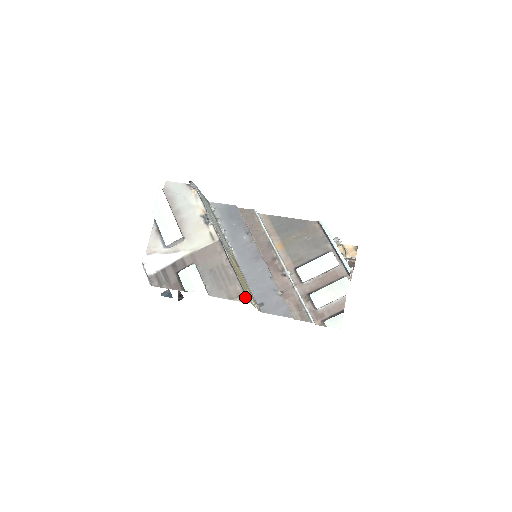
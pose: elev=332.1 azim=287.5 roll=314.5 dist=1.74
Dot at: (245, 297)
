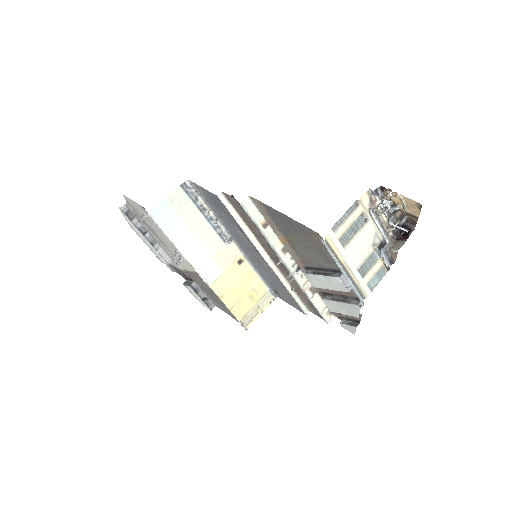
Dot at: (241, 323)
